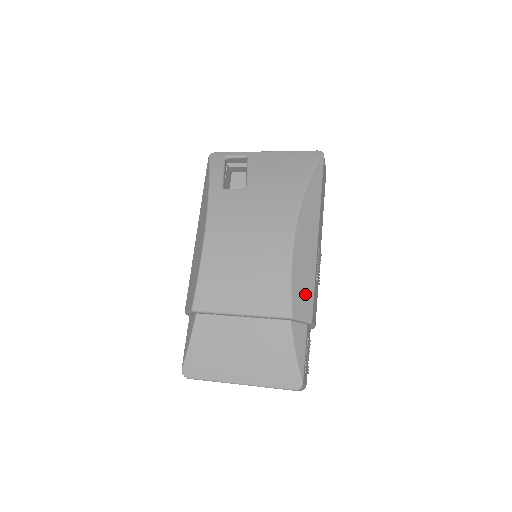
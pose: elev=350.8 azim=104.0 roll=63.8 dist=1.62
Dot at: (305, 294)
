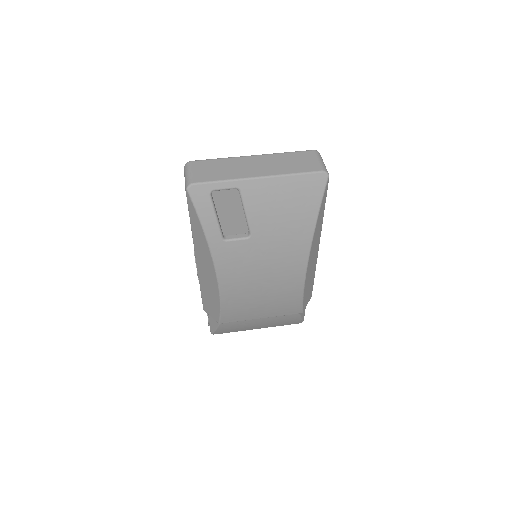
Dot at: (309, 291)
